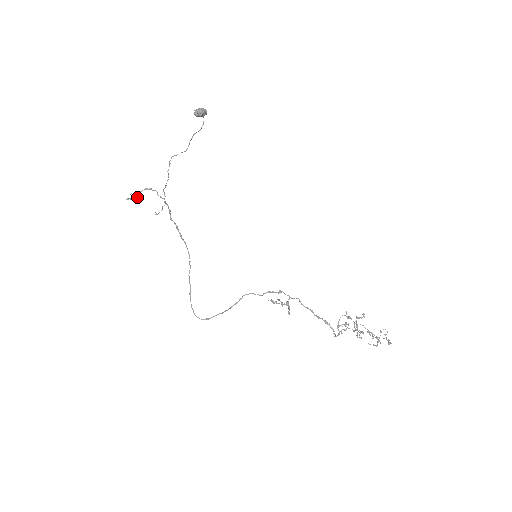
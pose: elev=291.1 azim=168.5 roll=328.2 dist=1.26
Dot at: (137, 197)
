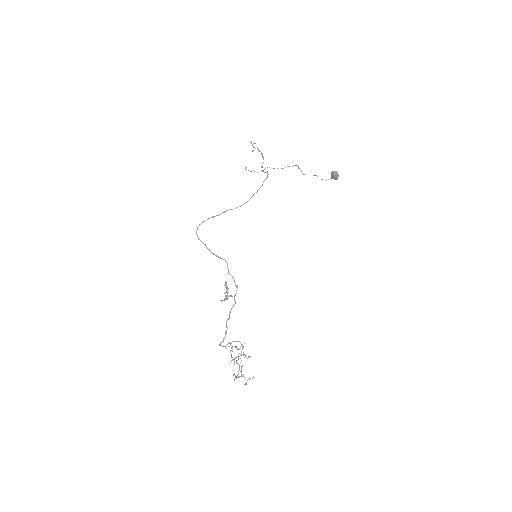
Dot at: occluded
